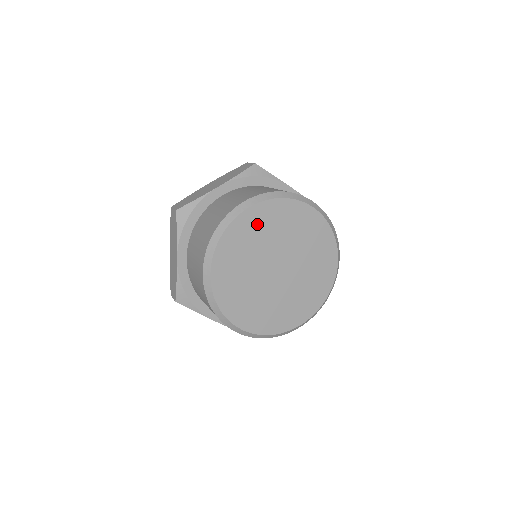
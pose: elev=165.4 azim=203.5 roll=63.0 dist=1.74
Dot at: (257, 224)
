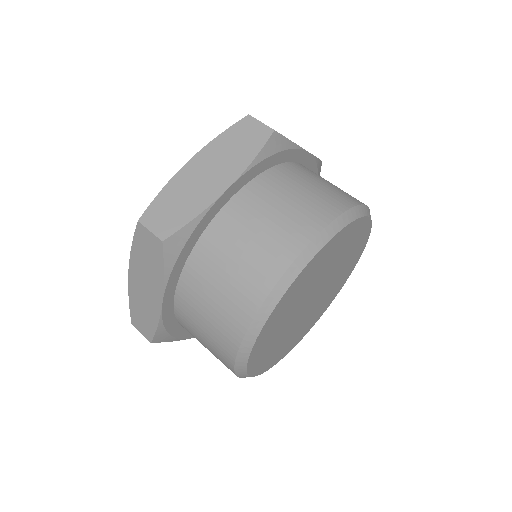
Dot at: (269, 336)
